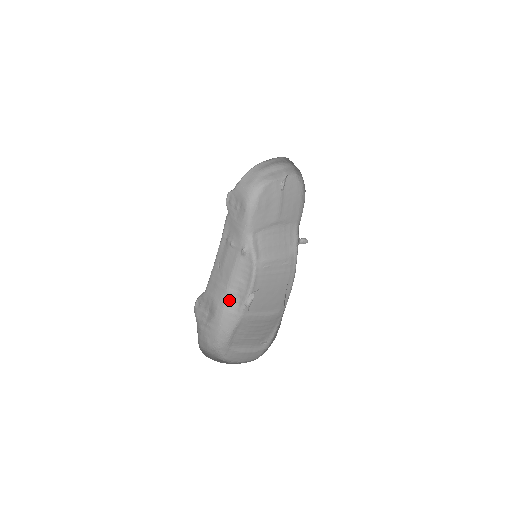
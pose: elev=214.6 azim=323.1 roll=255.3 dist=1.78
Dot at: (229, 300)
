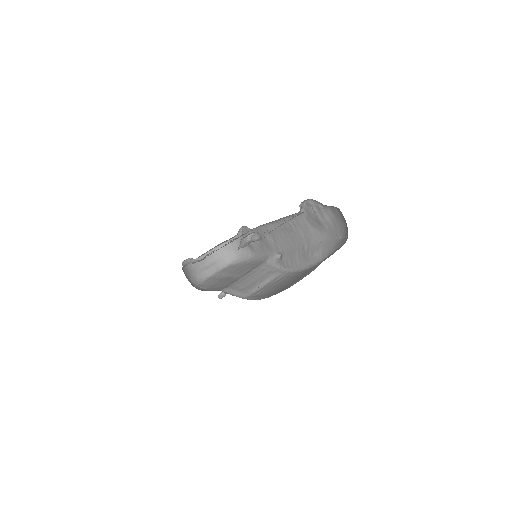
Dot at: occluded
